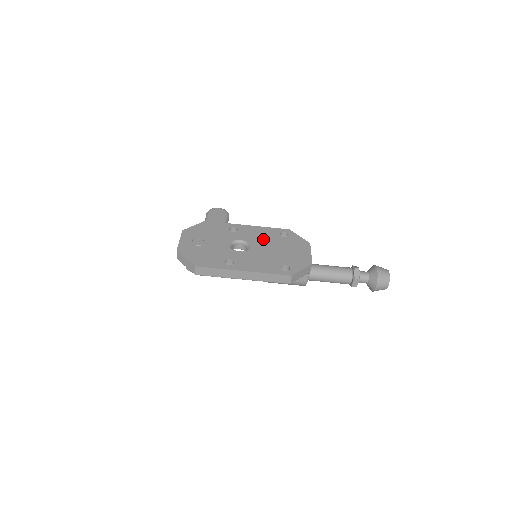
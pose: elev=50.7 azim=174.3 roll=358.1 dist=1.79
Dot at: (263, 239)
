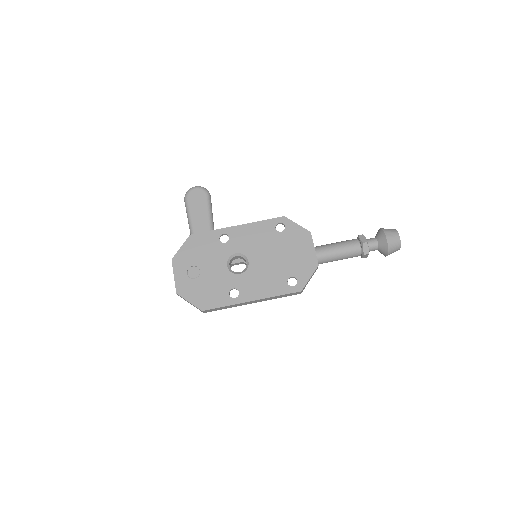
Dot at: (259, 243)
